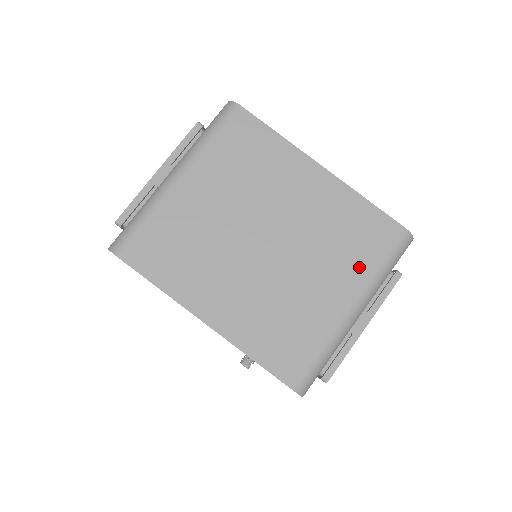
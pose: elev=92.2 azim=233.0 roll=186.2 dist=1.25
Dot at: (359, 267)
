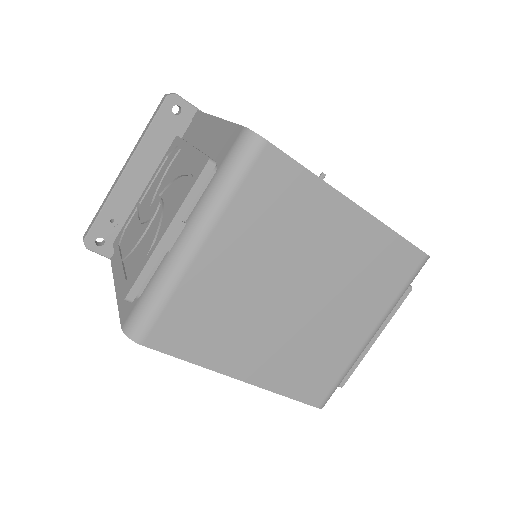
Dot at: (382, 299)
